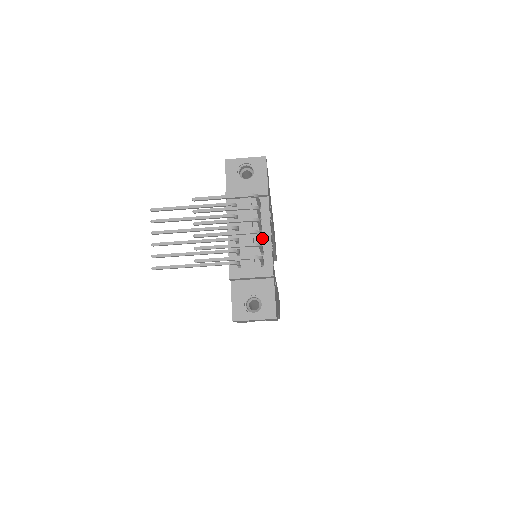
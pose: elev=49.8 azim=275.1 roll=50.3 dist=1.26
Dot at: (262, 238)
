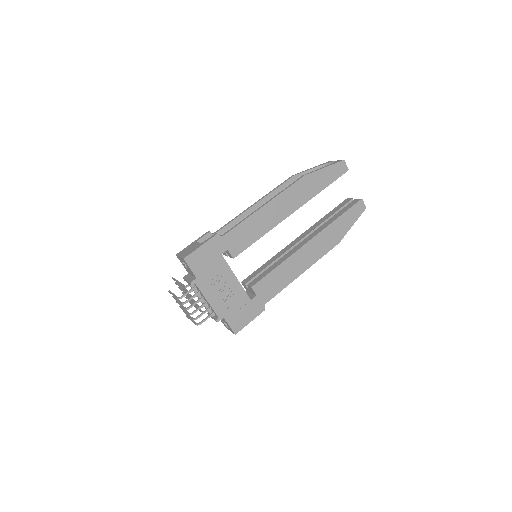
Dot at: (205, 304)
